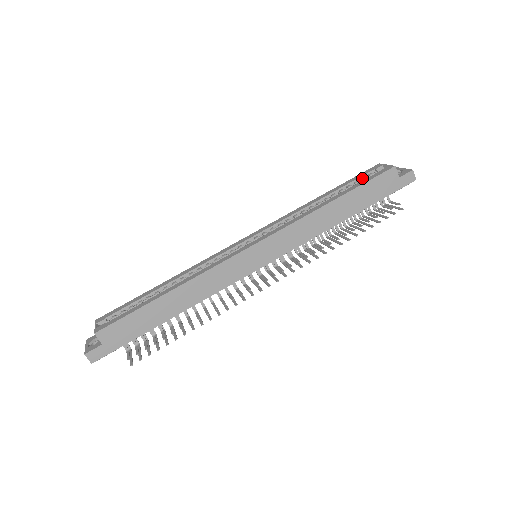
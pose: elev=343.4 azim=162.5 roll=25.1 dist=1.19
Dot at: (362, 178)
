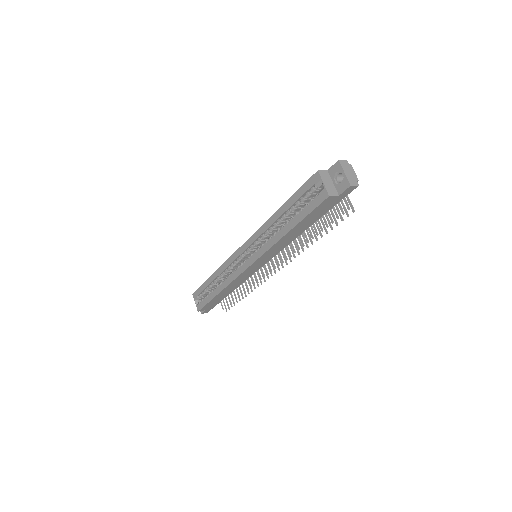
Dot at: (306, 195)
